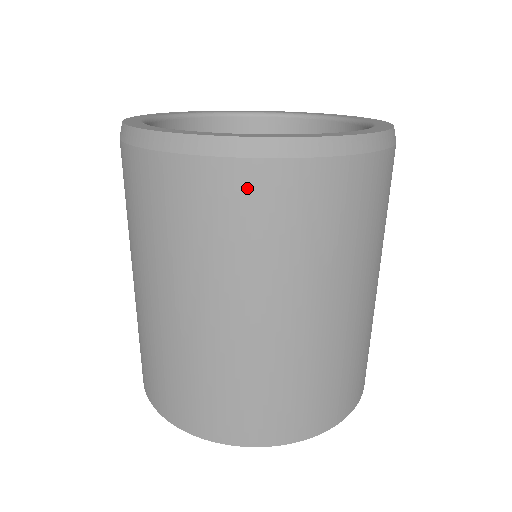
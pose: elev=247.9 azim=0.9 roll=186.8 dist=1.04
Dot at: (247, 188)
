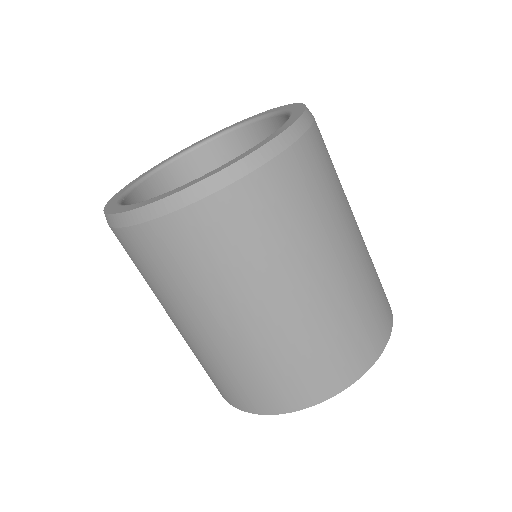
Dot at: (287, 177)
